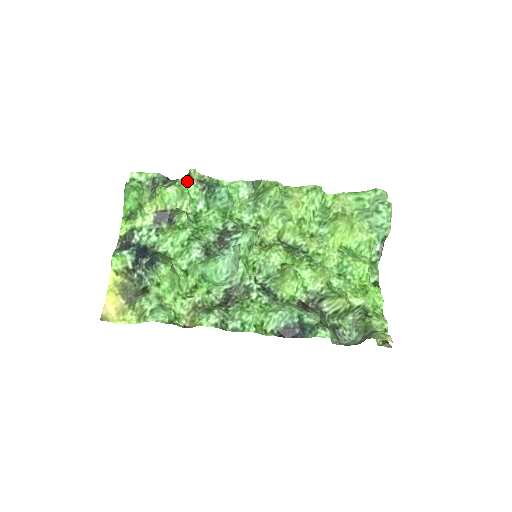
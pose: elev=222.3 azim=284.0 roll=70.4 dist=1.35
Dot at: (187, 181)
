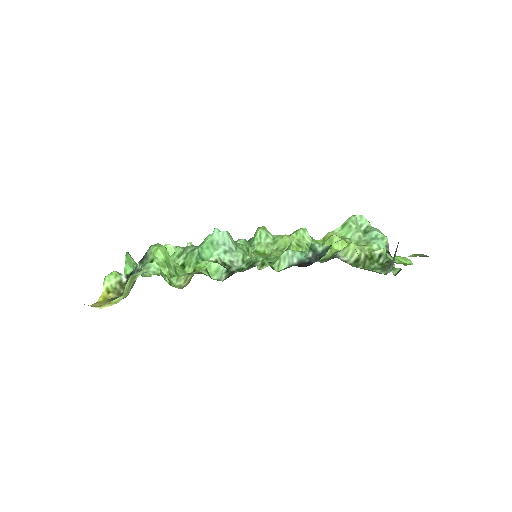
Dot at: occluded
